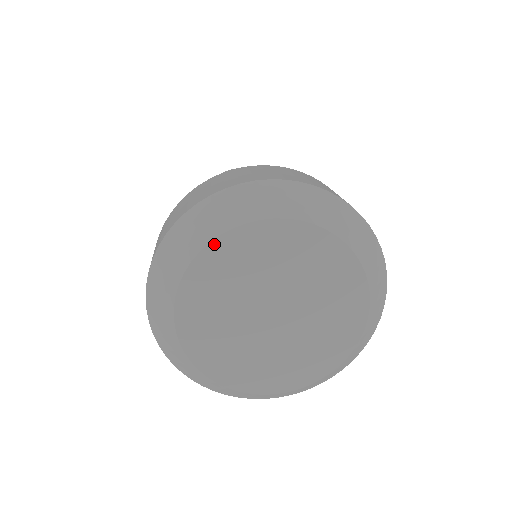
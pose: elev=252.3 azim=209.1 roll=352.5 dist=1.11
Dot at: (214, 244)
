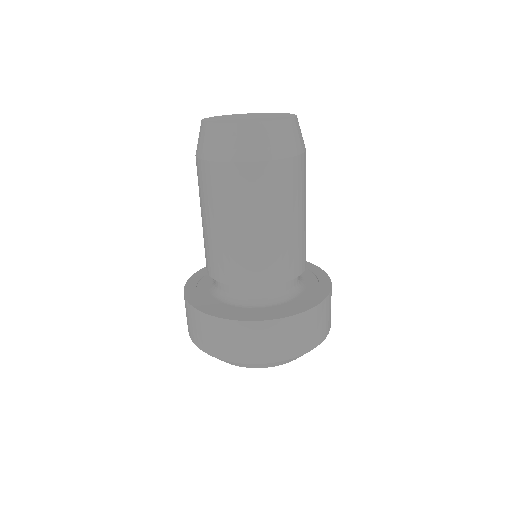
Dot at: occluded
